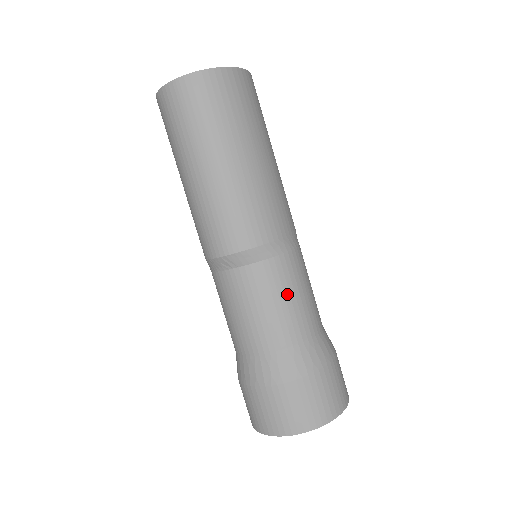
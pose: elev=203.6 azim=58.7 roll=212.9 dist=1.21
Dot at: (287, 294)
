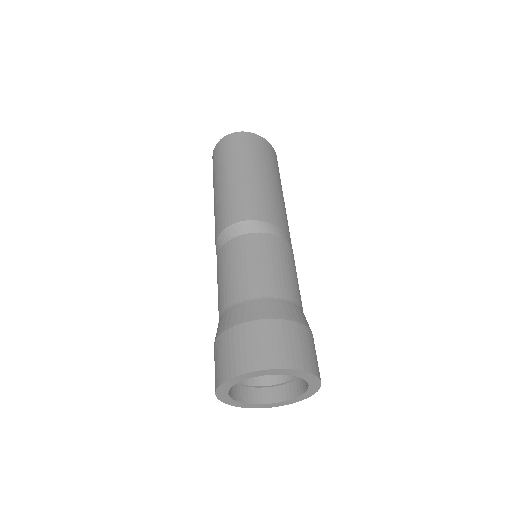
Dot at: (279, 261)
